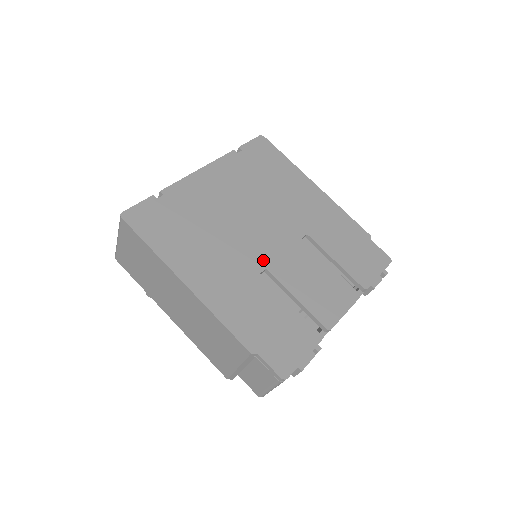
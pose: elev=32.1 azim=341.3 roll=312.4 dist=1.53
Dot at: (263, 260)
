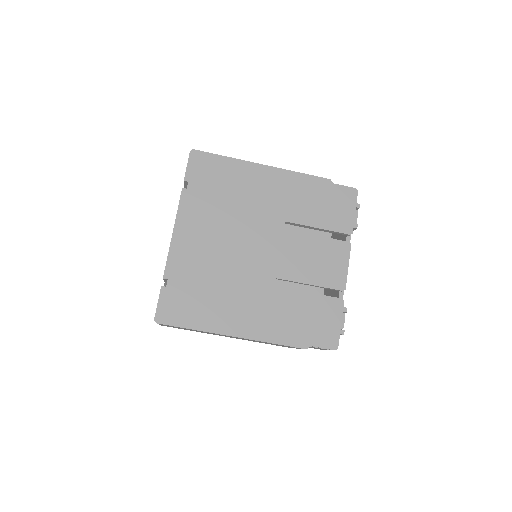
Dot at: (270, 273)
